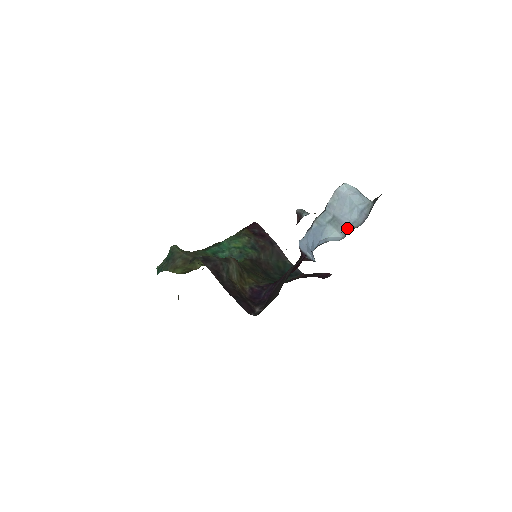
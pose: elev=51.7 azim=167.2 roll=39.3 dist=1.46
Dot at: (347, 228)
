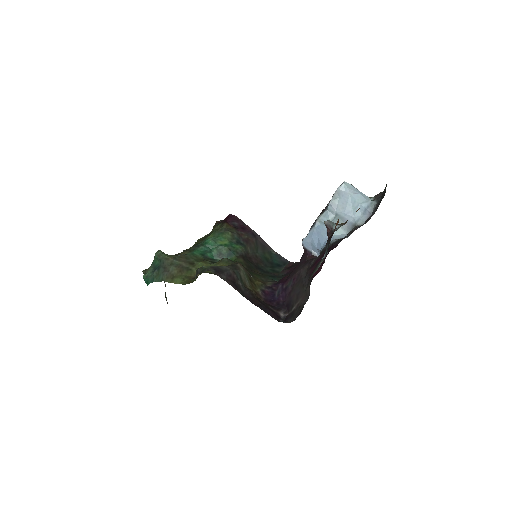
Dot at: (352, 225)
